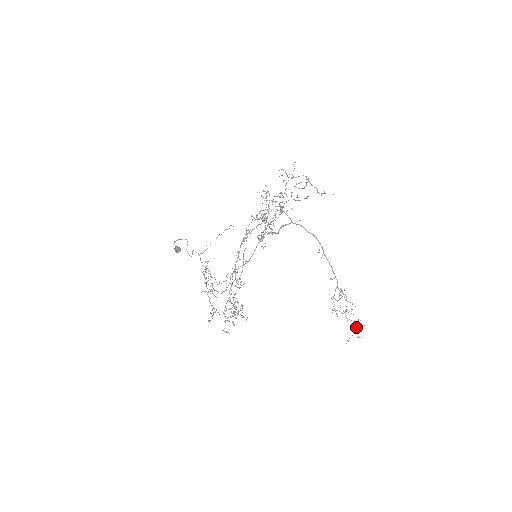
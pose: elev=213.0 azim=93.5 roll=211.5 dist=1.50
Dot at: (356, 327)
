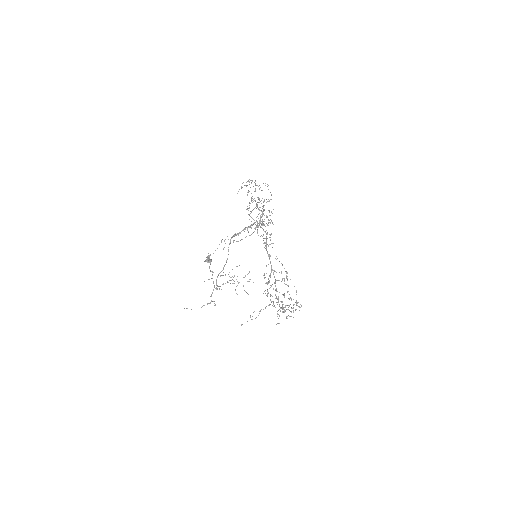
Dot at: (265, 307)
